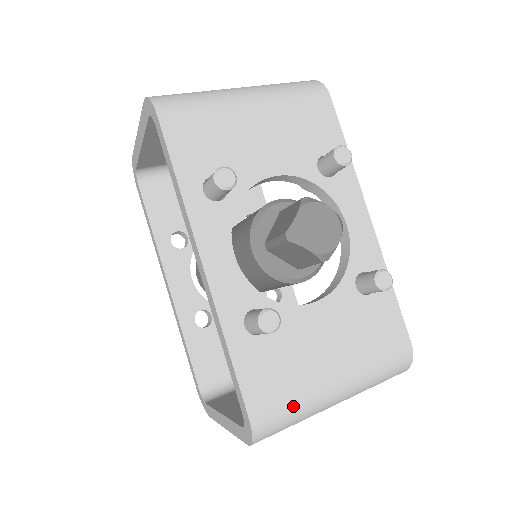
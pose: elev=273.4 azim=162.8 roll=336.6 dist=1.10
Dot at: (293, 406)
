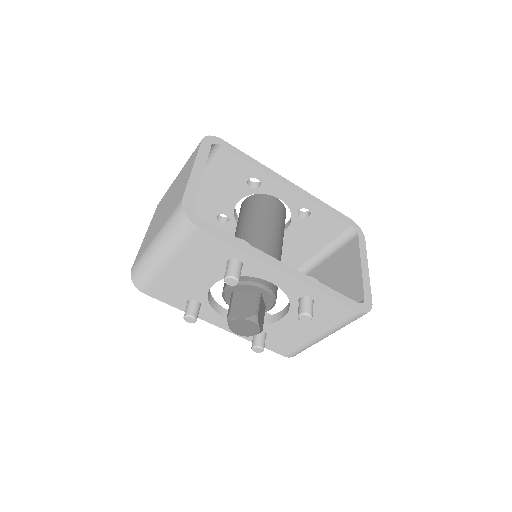
Dot at: (302, 348)
